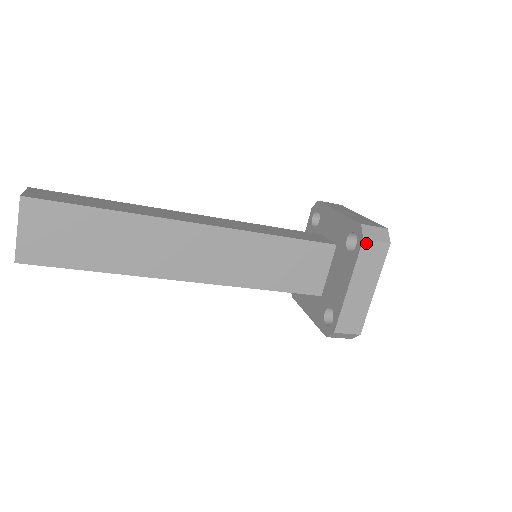
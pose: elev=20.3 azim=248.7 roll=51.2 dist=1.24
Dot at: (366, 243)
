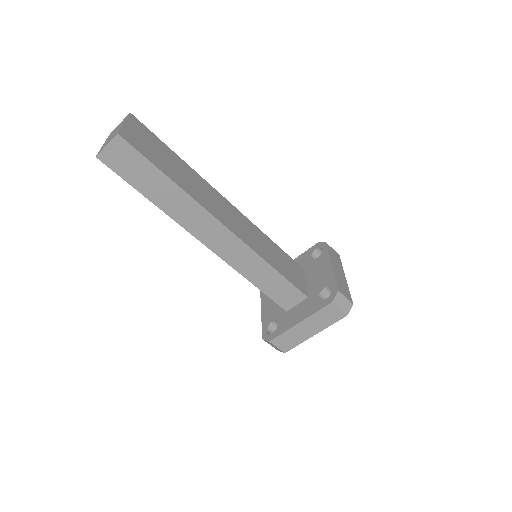
Dot at: (328, 246)
